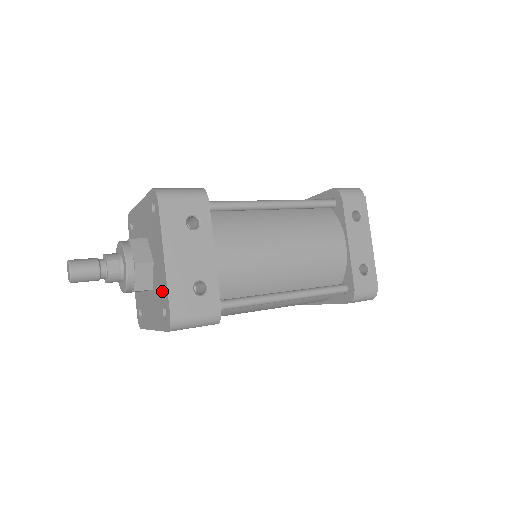
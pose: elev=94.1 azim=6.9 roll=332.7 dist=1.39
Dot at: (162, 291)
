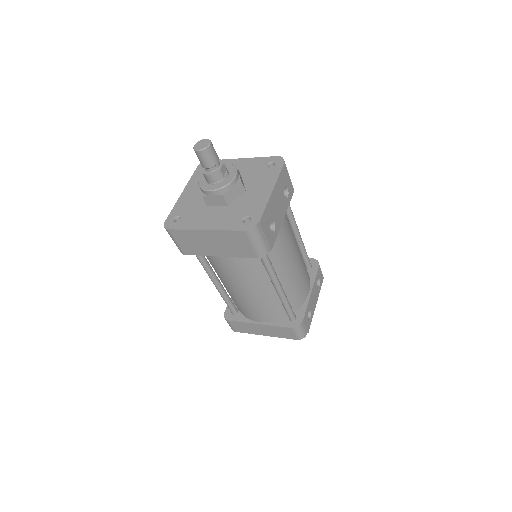
Dot at: (253, 207)
